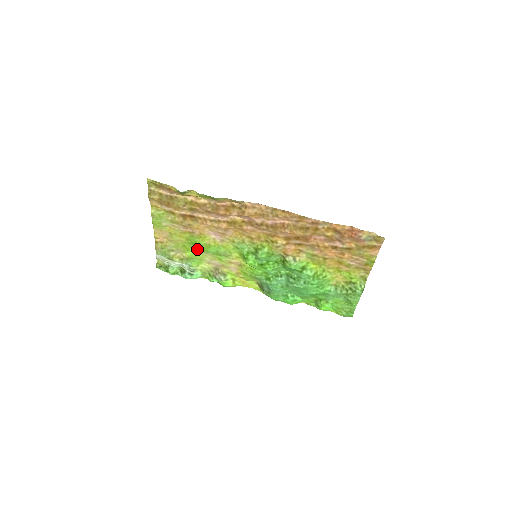
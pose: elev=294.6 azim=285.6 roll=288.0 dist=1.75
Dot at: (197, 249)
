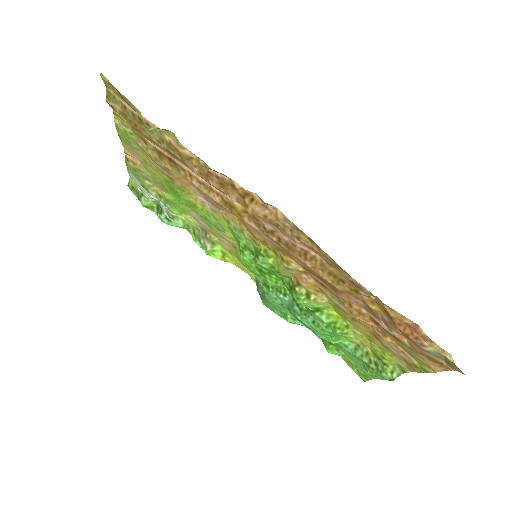
Dot at: (178, 199)
